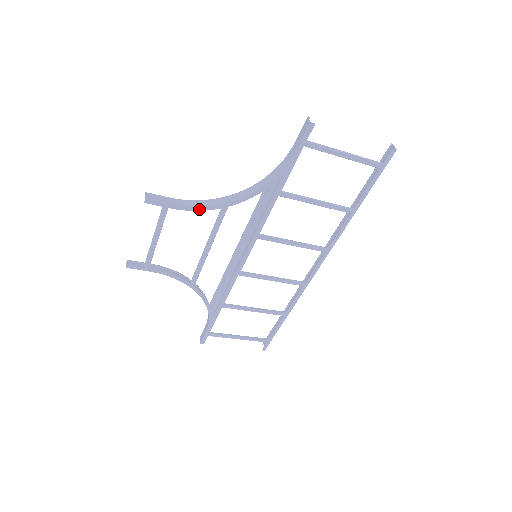
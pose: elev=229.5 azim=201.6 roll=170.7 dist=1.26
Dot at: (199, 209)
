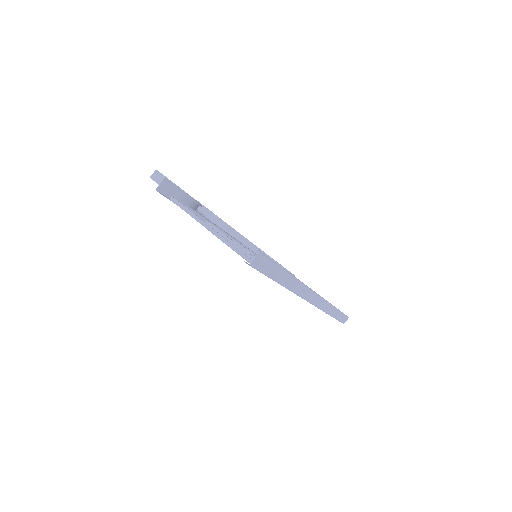
Dot at: occluded
